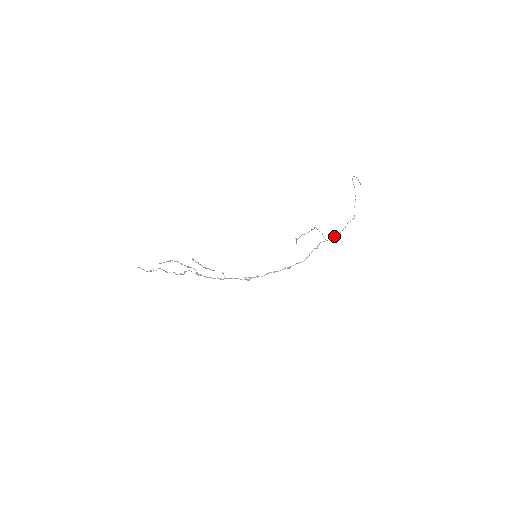
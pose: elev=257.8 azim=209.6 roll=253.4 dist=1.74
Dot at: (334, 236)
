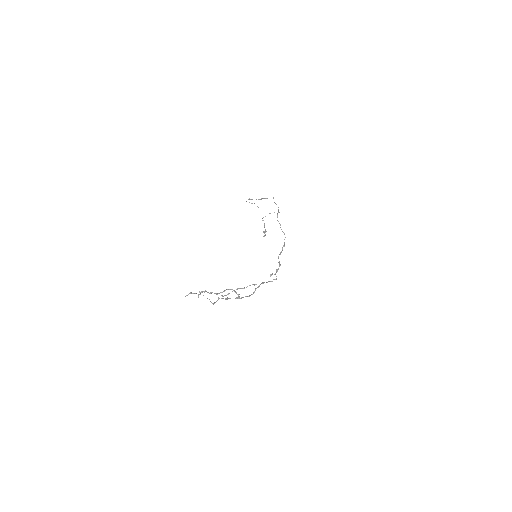
Dot at: occluded
